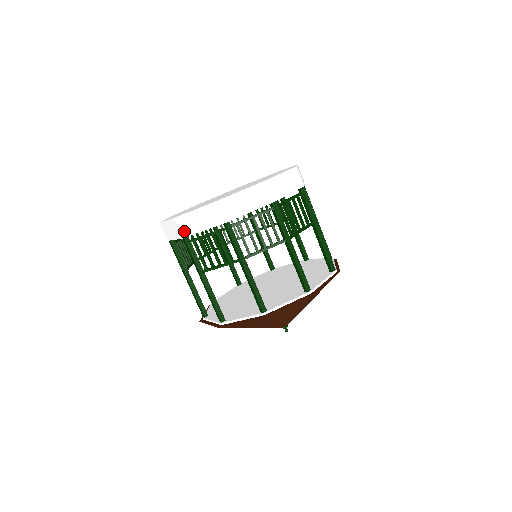
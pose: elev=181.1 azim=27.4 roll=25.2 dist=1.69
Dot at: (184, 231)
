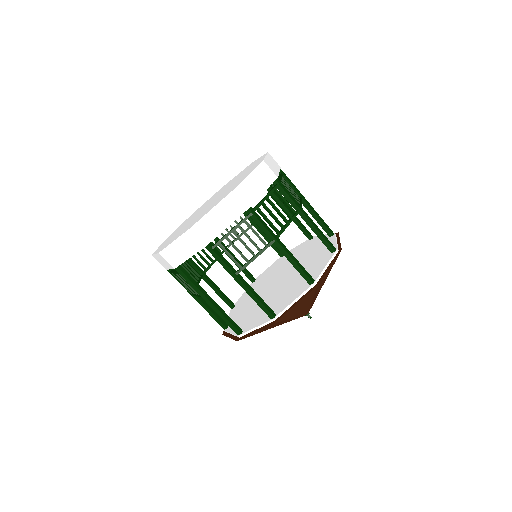
Dot at: (206, 237)
